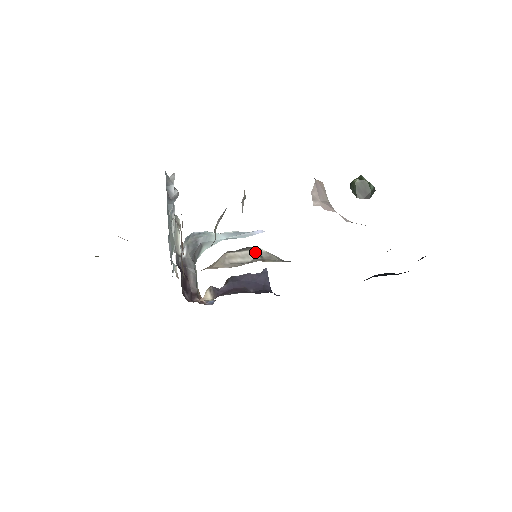
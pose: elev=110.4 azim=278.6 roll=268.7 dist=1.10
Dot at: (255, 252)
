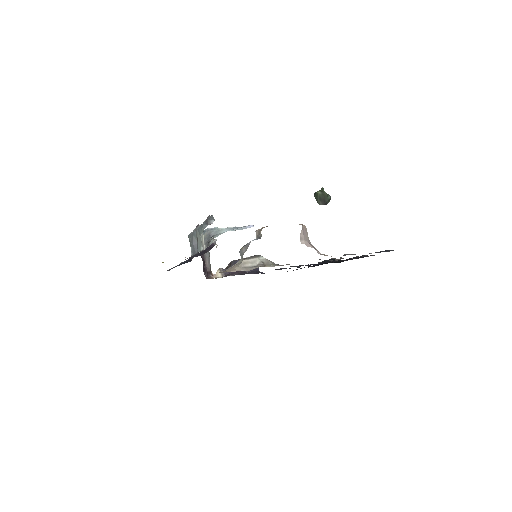
Dot at: (259, 259)
